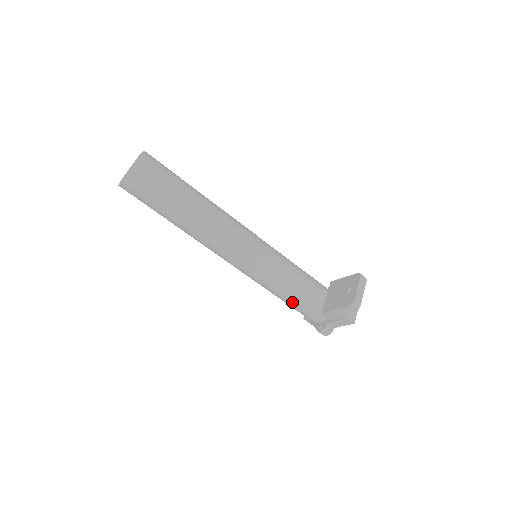
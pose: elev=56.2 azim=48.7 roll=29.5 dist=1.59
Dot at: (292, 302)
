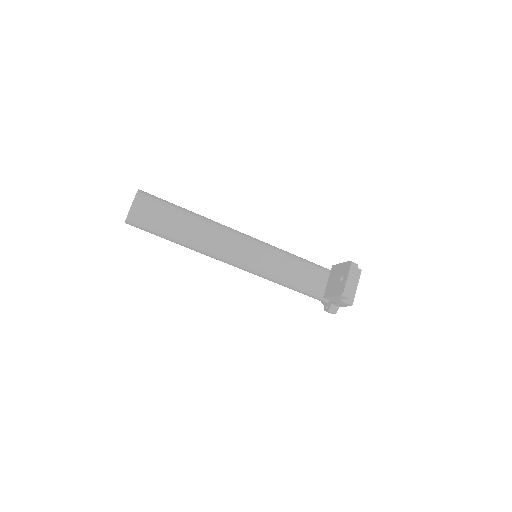
Dot at: (296, 290)
